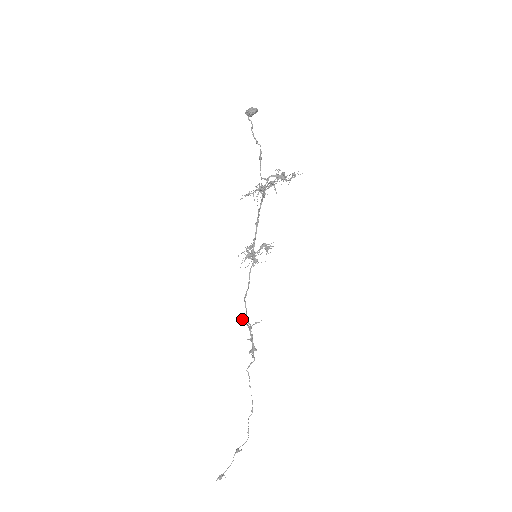
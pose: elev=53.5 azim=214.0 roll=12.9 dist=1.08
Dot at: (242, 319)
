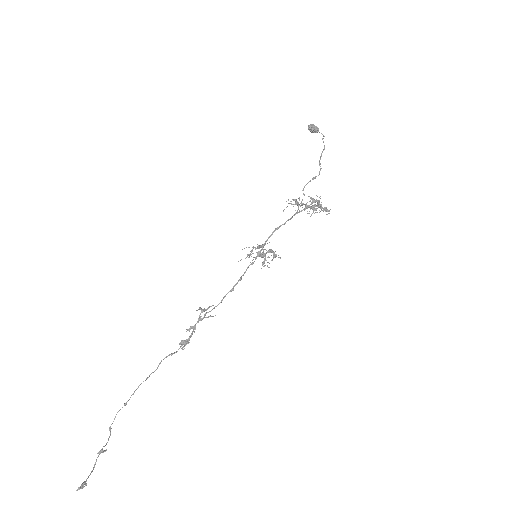
Dot at: (206, 309)
